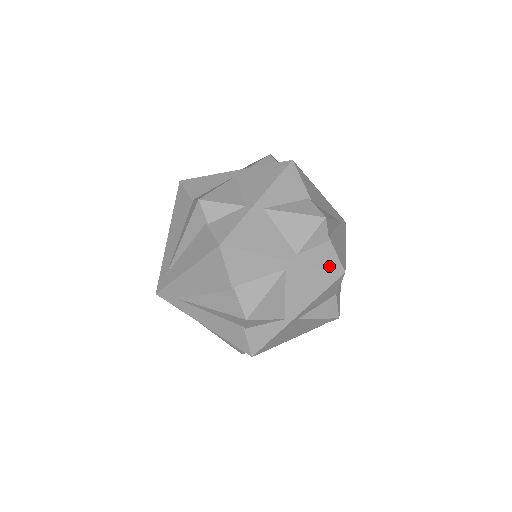
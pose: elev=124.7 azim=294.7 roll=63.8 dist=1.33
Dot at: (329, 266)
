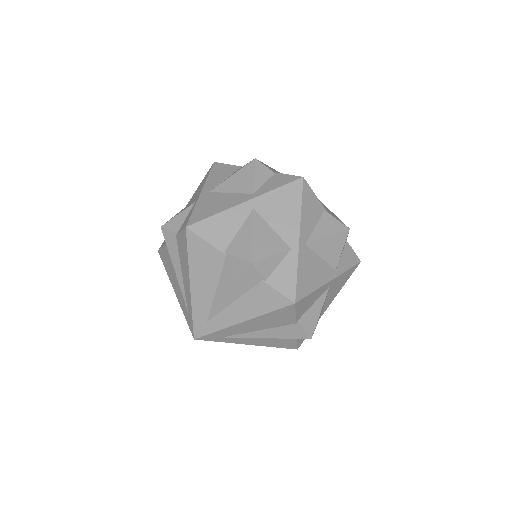
Dot at: (353, 264)
